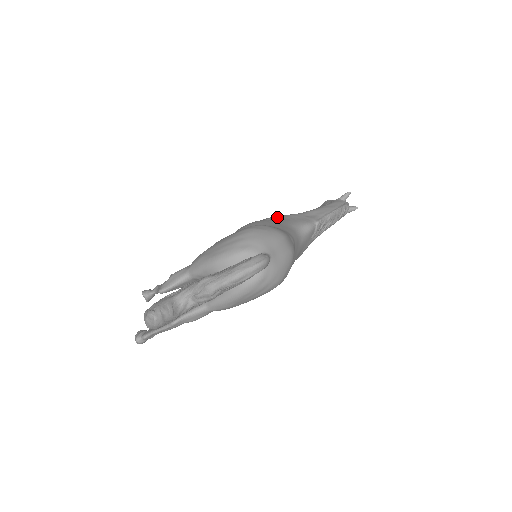
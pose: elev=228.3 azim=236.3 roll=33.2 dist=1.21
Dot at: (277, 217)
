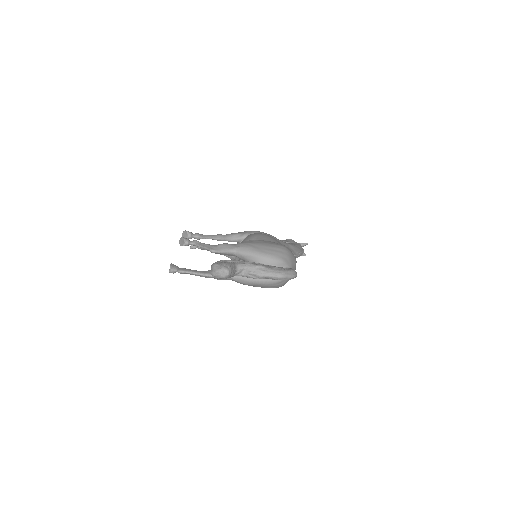
Dot at: (274, 237)
